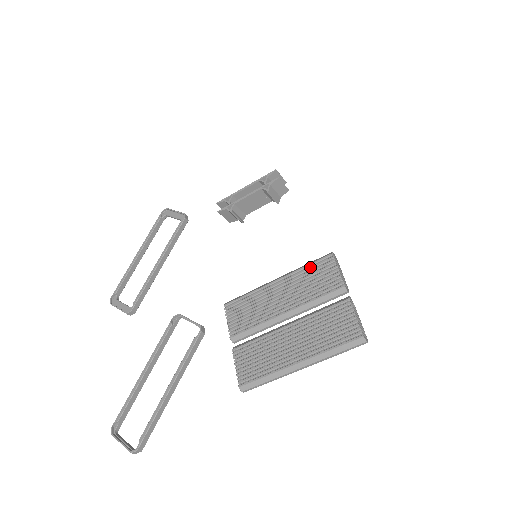
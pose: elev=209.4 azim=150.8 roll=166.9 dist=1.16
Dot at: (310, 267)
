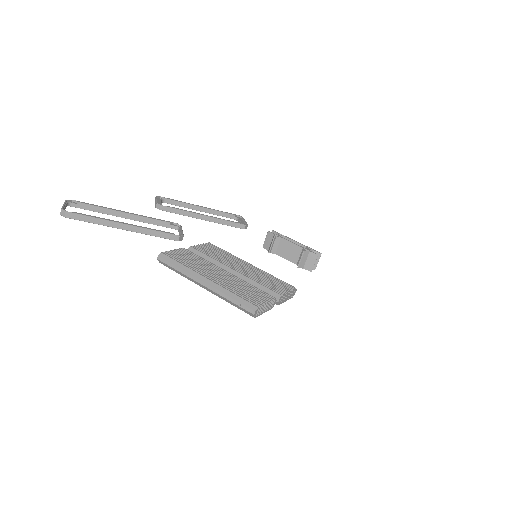
Dot at: (276, 278)
